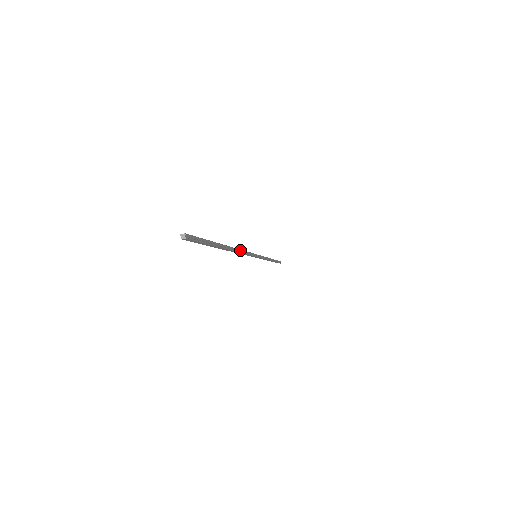
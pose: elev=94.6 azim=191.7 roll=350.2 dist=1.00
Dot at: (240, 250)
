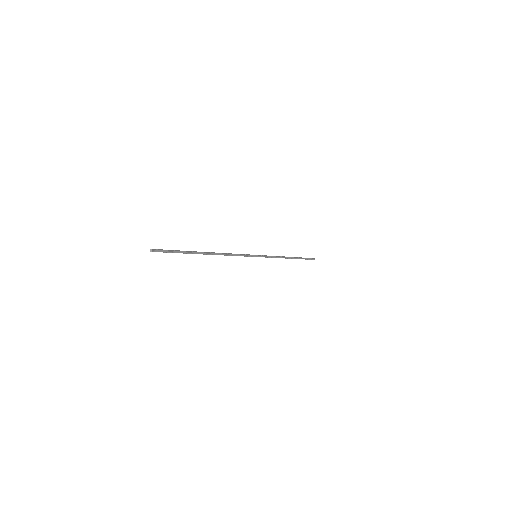
Dot at: (225, 254)
